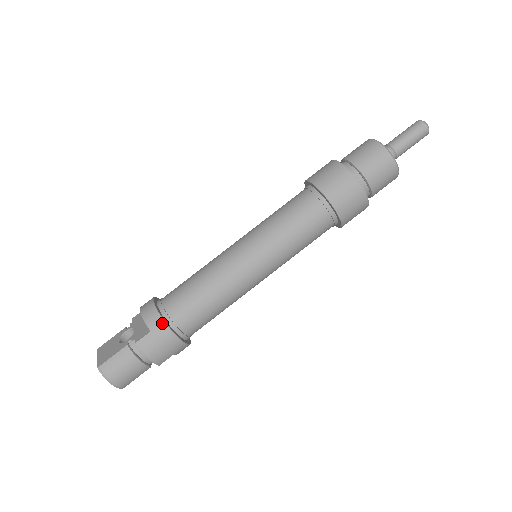
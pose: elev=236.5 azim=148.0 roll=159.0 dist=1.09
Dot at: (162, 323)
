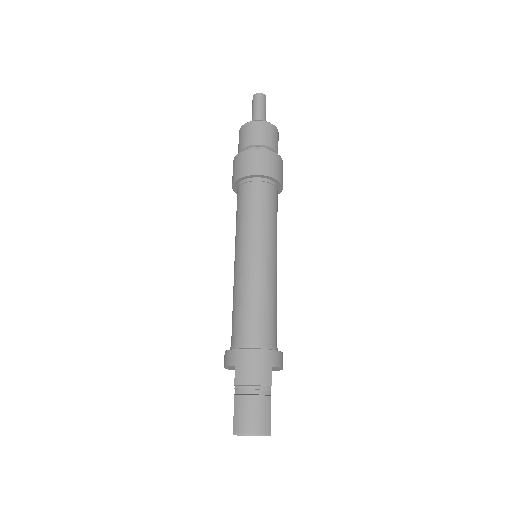
Dot at: (236, 352)
